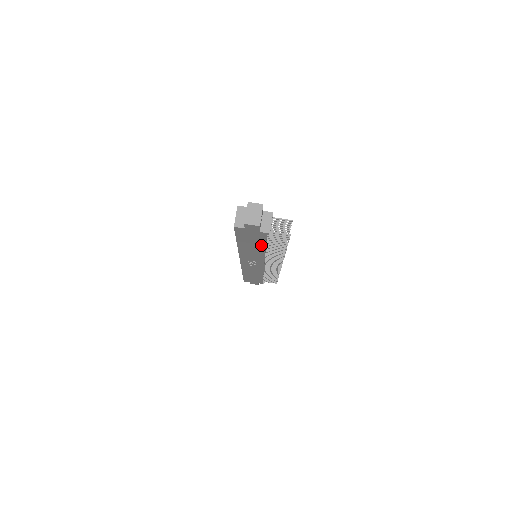
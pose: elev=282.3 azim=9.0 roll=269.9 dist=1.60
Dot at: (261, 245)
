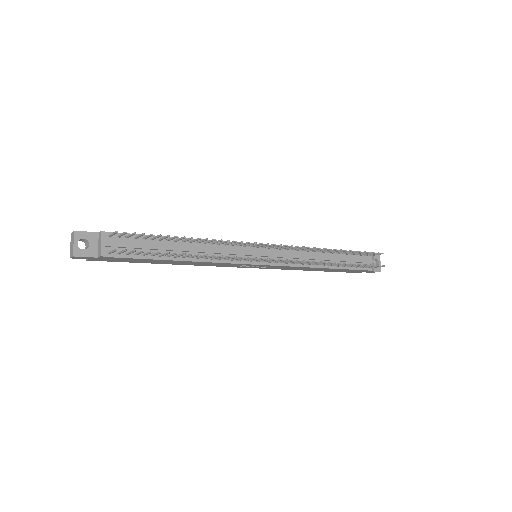
Dot at: (159, 260)
